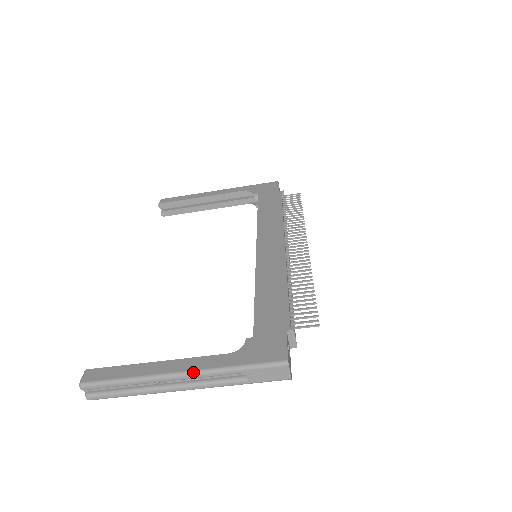
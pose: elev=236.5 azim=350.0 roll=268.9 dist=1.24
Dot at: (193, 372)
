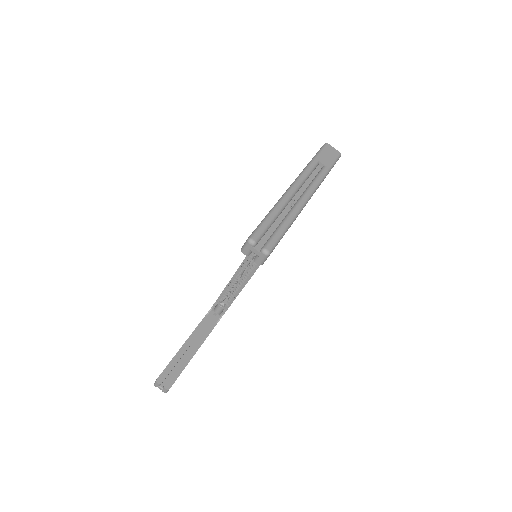
Dot at: (296, 179)
